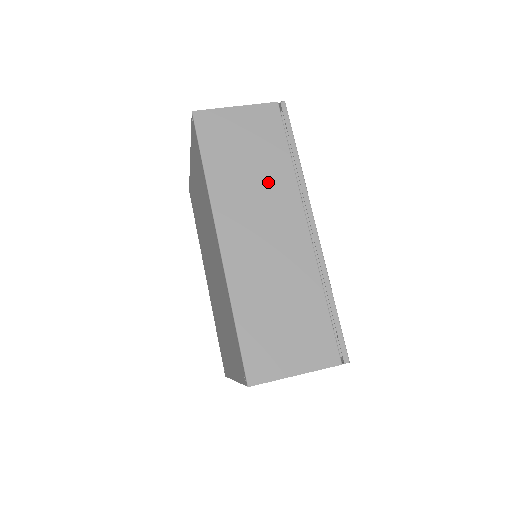
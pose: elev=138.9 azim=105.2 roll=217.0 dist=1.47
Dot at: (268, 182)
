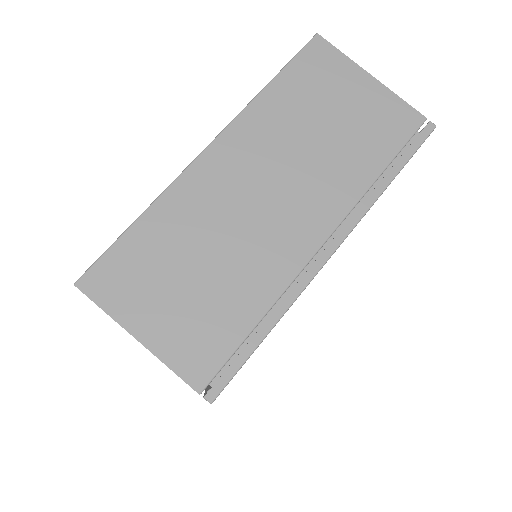
Dot at: occluded
